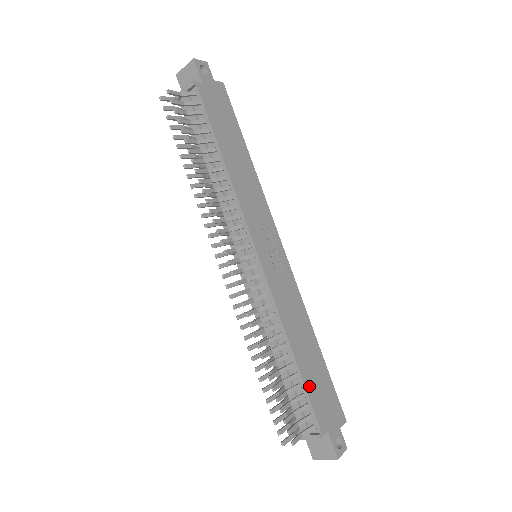
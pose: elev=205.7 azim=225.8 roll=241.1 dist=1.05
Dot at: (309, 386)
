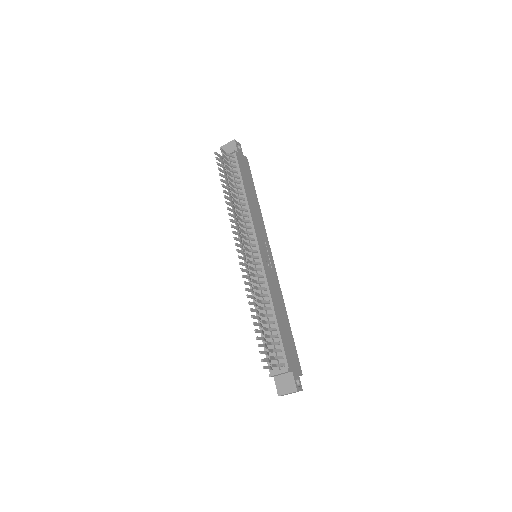
Dot at: (283, 338)
